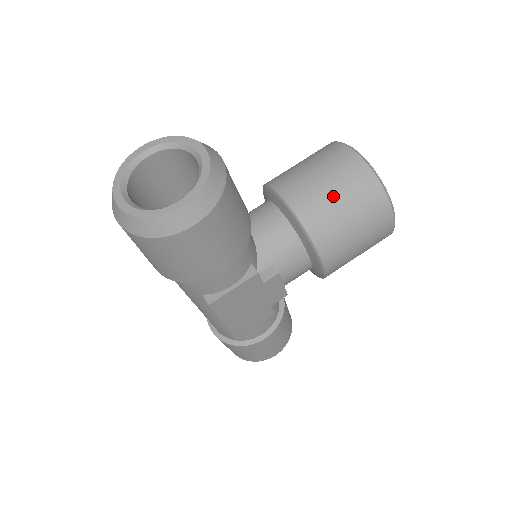
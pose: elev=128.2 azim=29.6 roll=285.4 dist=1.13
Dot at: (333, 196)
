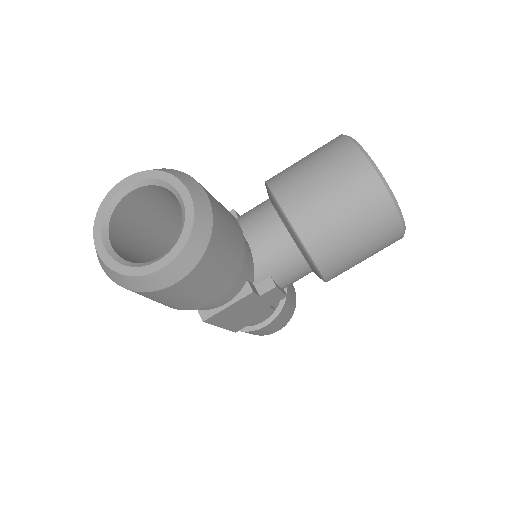
Dot at: (337, 211)
